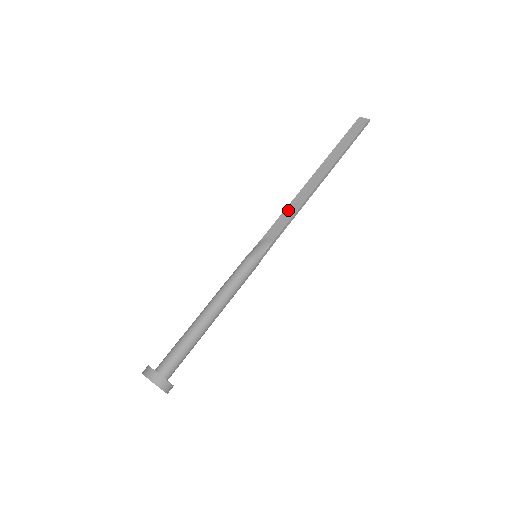
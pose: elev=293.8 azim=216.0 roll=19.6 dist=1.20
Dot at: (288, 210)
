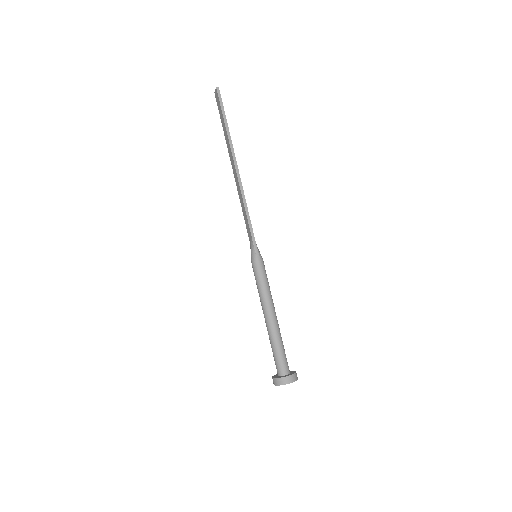
Dot at: (242, 208)
